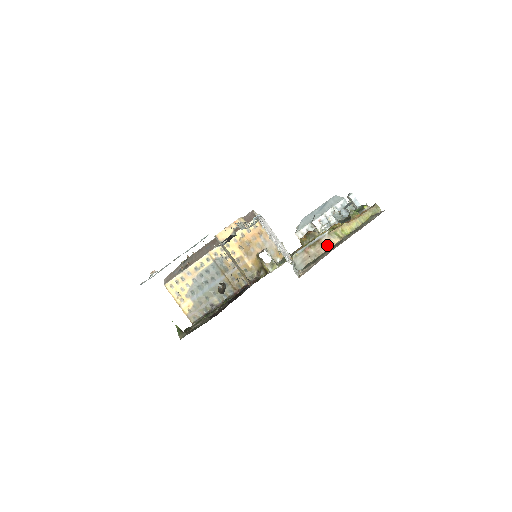
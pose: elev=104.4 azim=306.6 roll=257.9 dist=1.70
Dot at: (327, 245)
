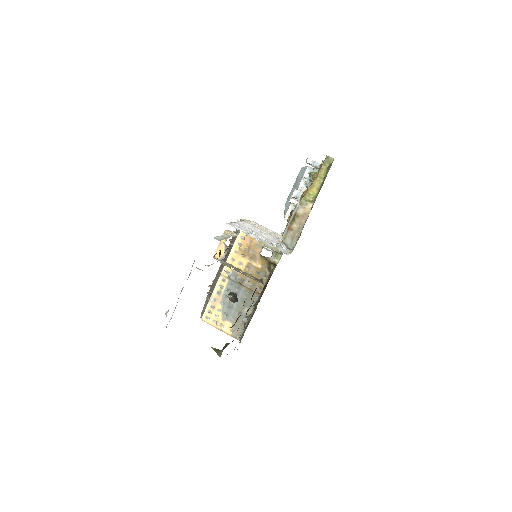
Dot at: (304, 214)
